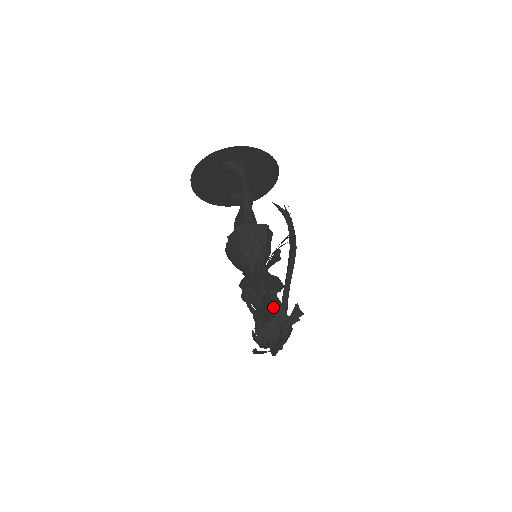
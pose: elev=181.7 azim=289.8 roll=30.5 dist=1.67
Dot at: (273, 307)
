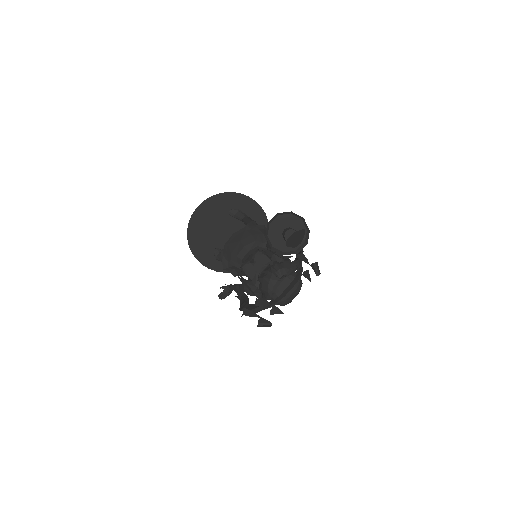
Dot at: occluded
